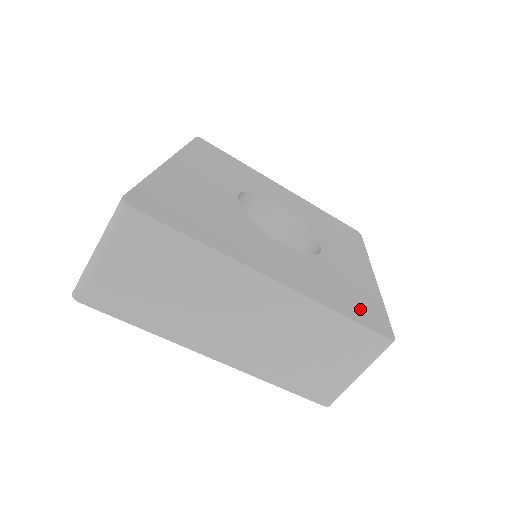
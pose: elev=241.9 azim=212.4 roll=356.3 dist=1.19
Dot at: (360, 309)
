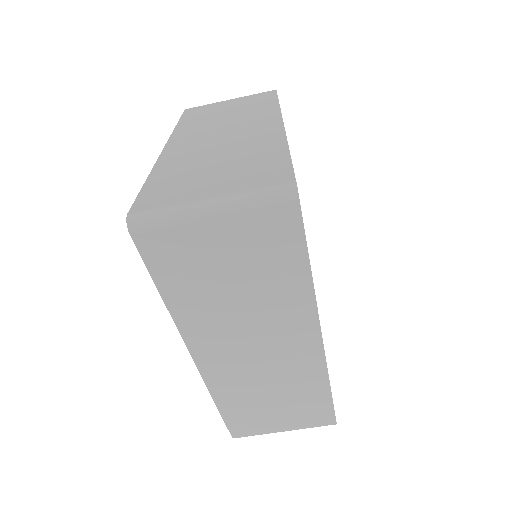
Dot at: occluded
